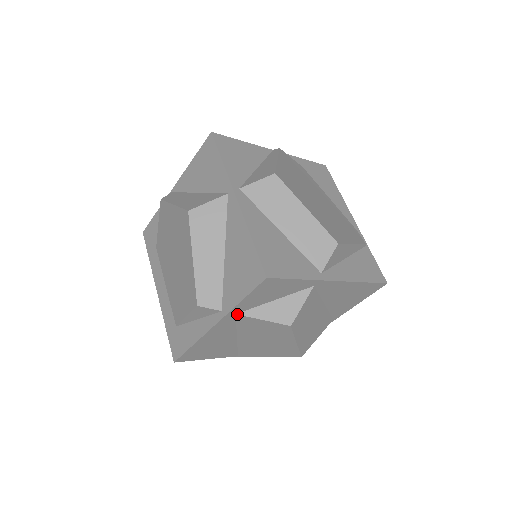
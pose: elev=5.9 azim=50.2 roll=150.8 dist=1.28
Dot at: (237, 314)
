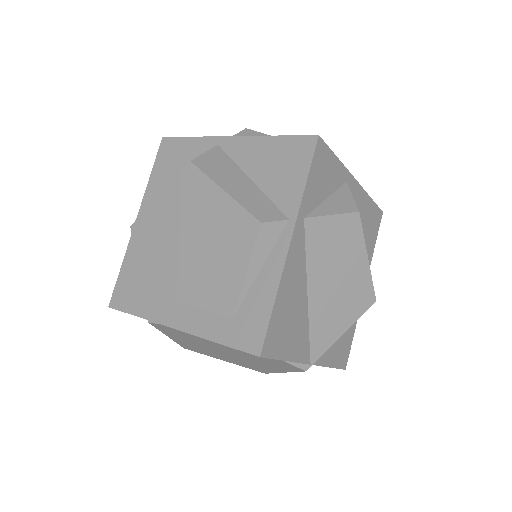
Dot at: (305, 217)
